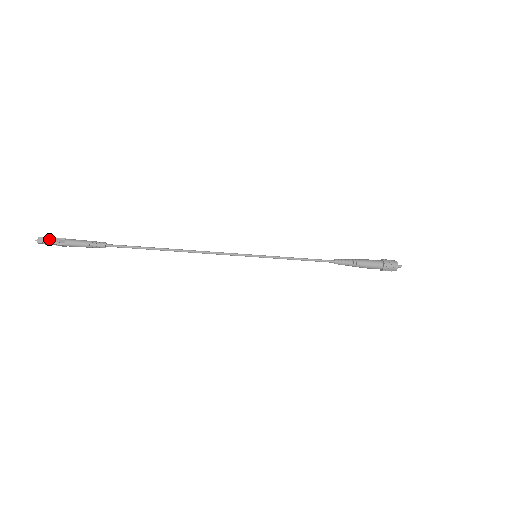
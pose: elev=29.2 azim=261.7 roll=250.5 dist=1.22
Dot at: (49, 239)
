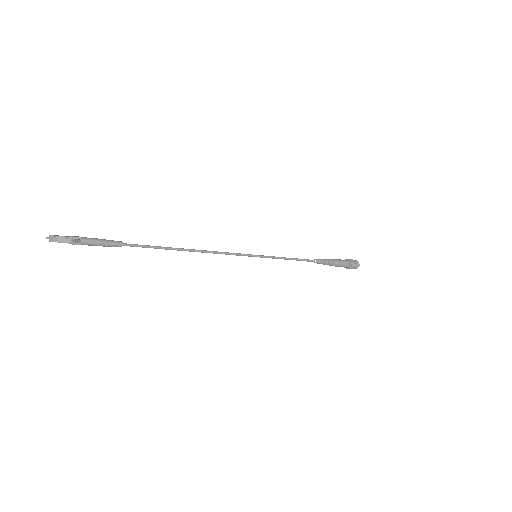
Dot at: (65, 239)
